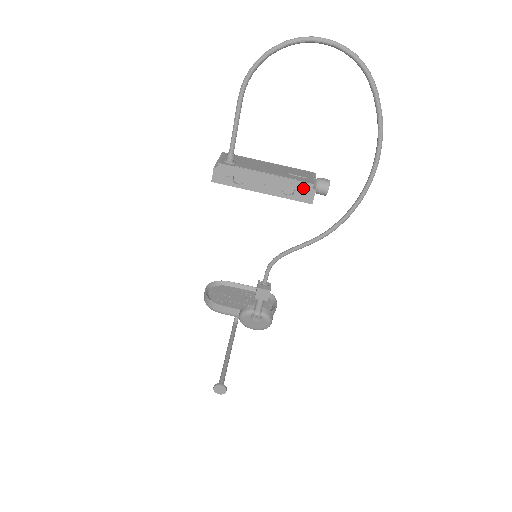
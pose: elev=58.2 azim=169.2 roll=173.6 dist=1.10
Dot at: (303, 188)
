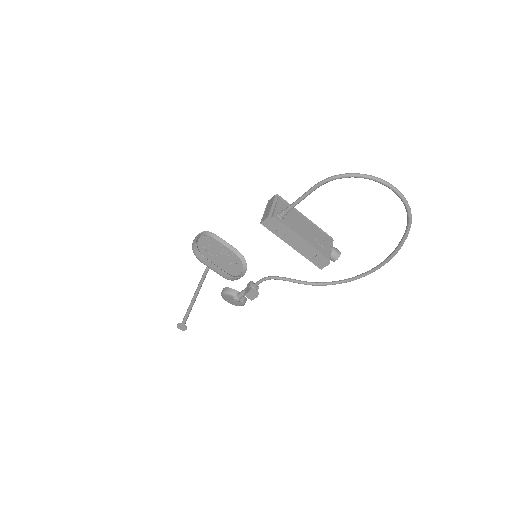
Dot at: (322, 259)
